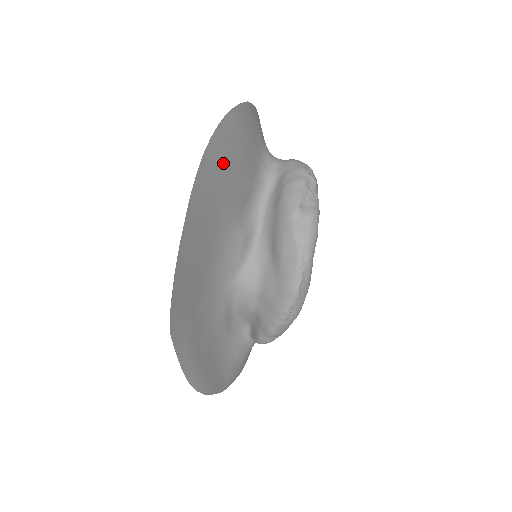
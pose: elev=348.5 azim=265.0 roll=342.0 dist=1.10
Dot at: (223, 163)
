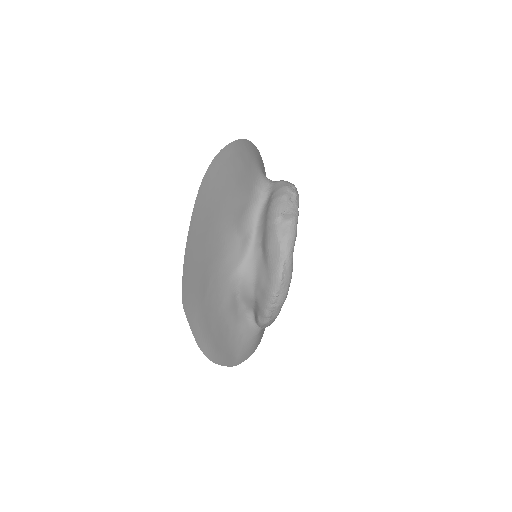
Dot at: (221, 183)
